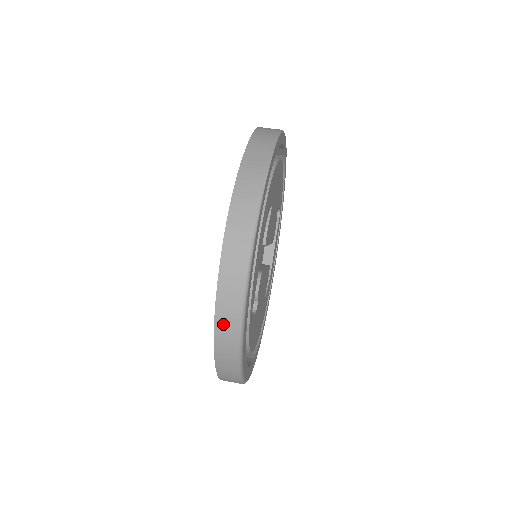
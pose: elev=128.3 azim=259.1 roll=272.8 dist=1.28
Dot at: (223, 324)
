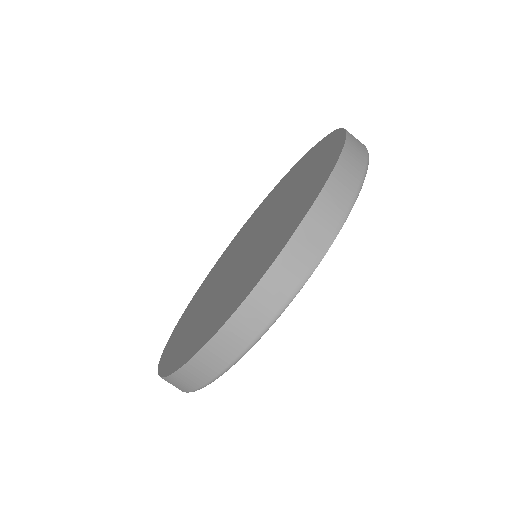
Dot at: (179, 380)
